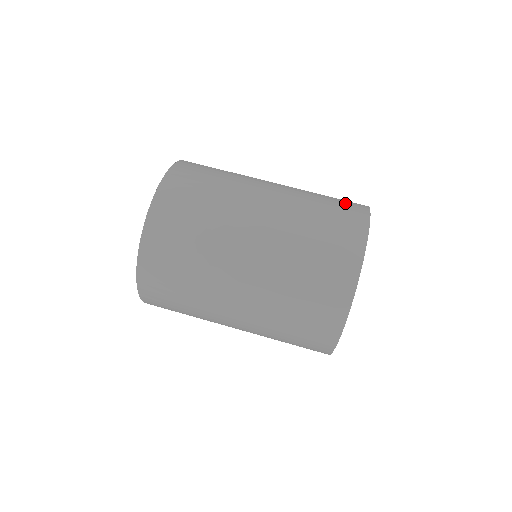
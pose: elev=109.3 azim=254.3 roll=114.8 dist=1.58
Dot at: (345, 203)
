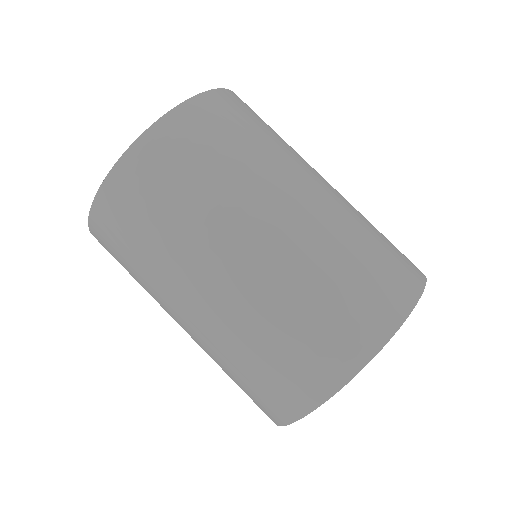
Dot at: occluded
